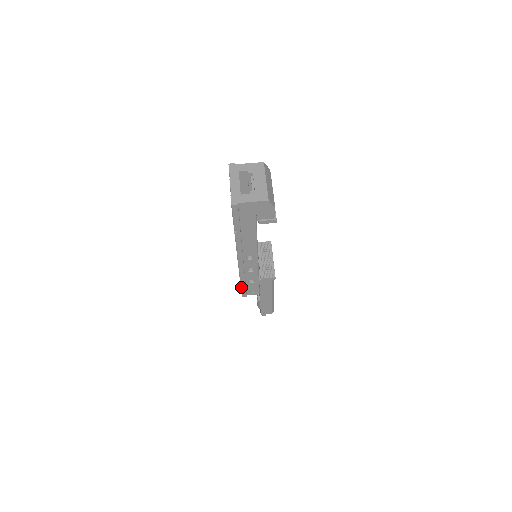
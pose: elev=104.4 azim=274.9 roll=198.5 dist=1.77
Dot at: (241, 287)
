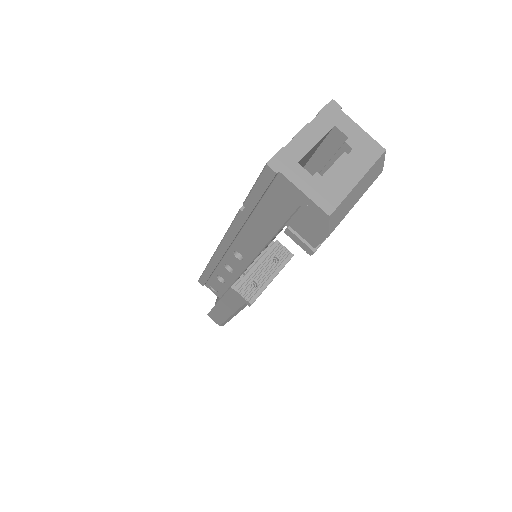
Dot at: (204, 272)
